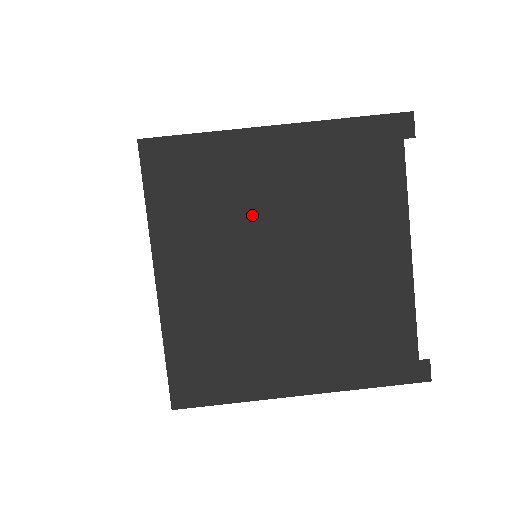
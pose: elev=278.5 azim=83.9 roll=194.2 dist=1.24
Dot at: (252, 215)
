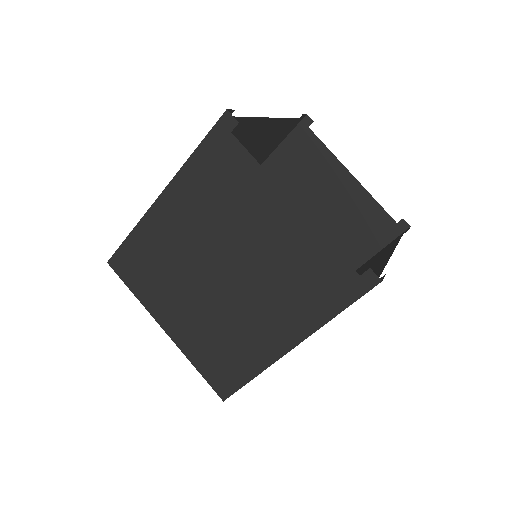
Dot at: occluded
